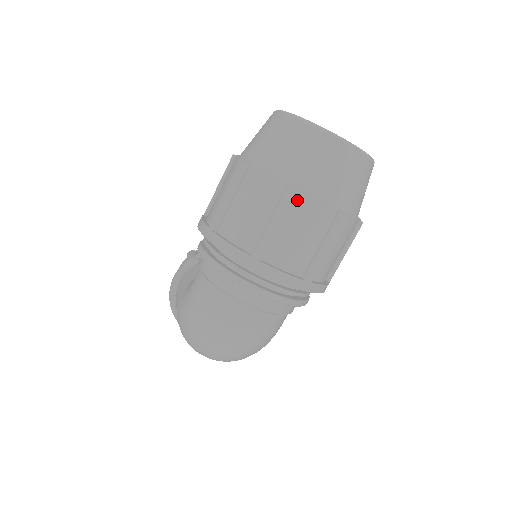
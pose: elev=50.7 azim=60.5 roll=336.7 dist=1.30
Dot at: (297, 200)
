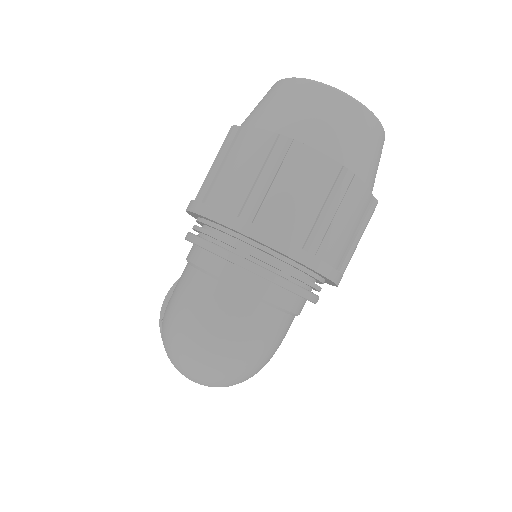
Dot at: (291, 152)
